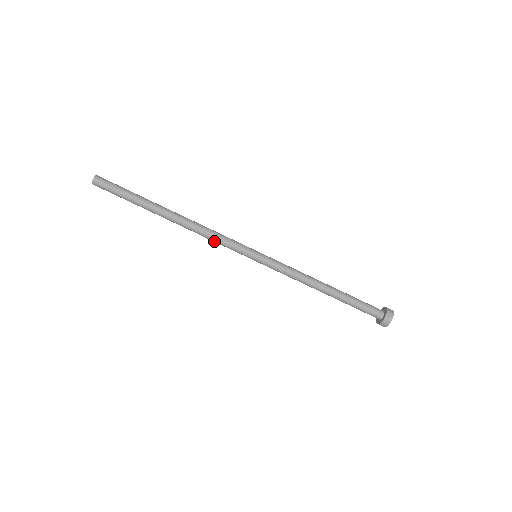
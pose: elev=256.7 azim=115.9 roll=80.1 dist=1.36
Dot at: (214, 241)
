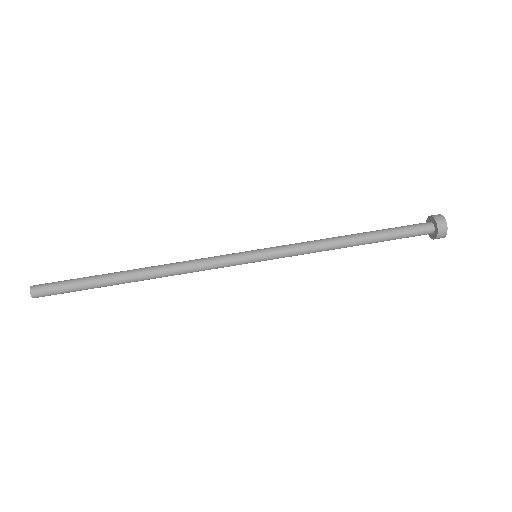
Dot at: (200, 263)
